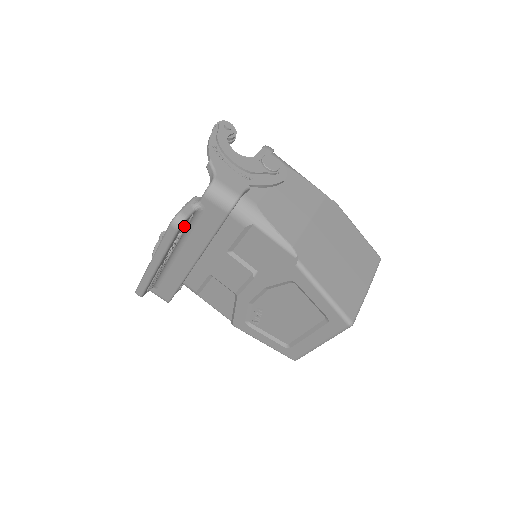
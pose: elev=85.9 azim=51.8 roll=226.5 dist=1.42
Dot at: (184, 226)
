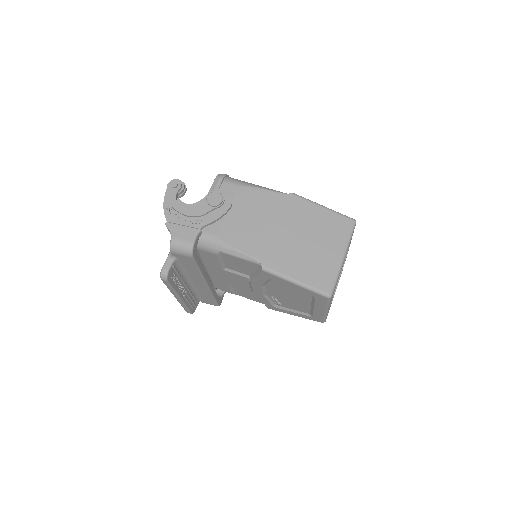
Dot at: (173, 274)
